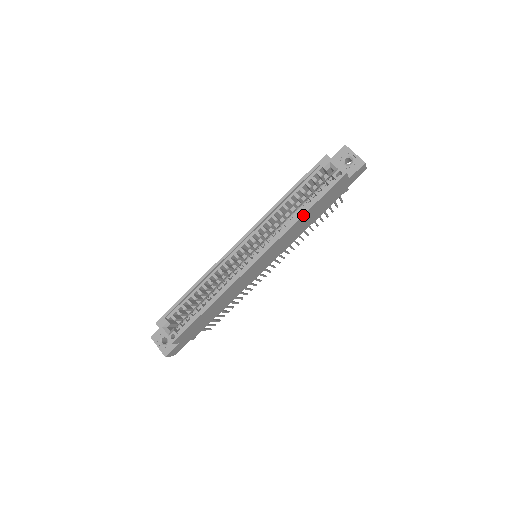
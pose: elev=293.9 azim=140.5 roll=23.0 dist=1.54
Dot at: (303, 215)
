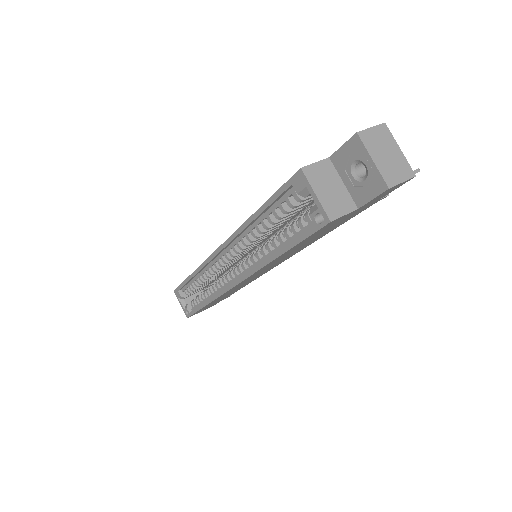
Dot at: (275, 258)
